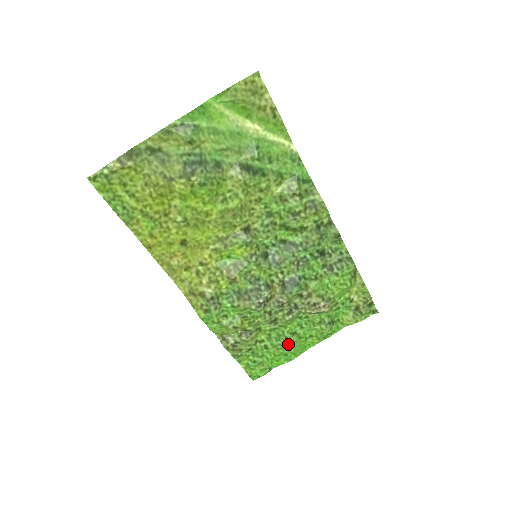
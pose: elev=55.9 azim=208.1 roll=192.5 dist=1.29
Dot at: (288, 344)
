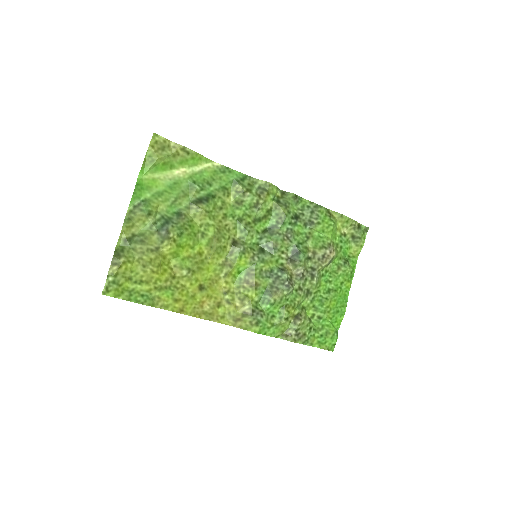
Dot at: (332, 302)
